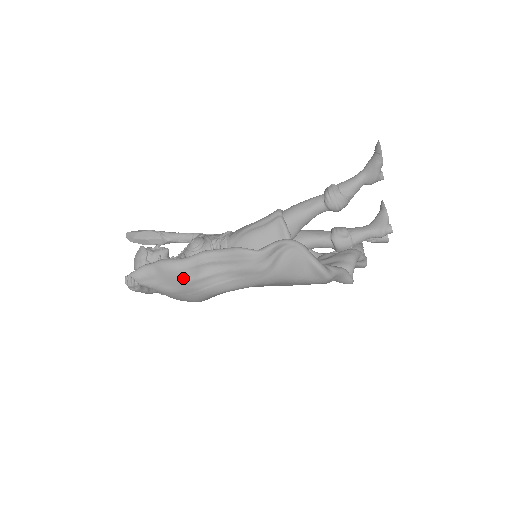
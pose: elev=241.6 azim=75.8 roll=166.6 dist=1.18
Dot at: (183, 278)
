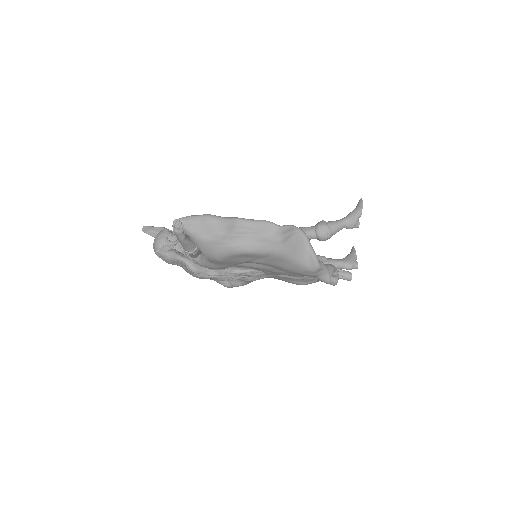
Dot at: (219, 231)
